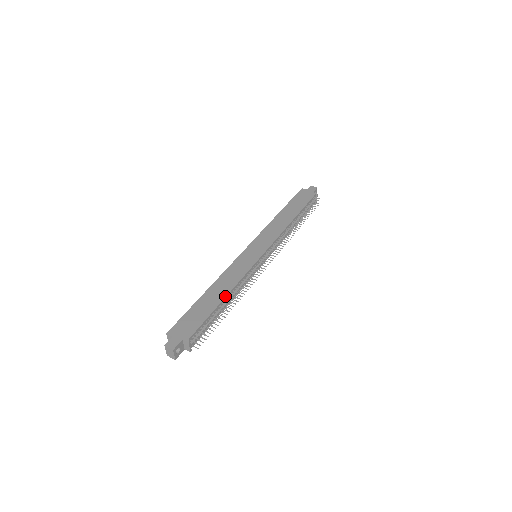
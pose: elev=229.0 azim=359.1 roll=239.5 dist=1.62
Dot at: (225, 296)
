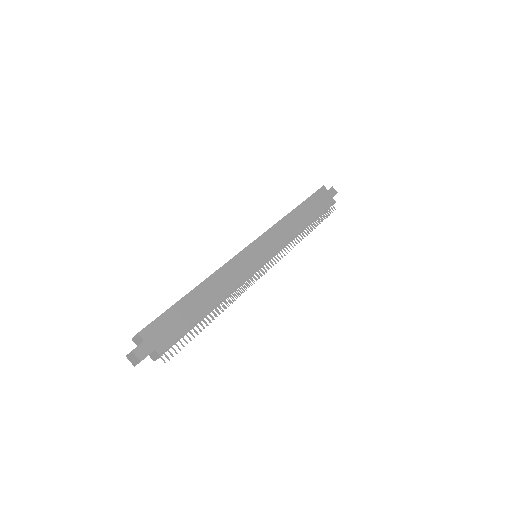
Dot at: (215, 304)
